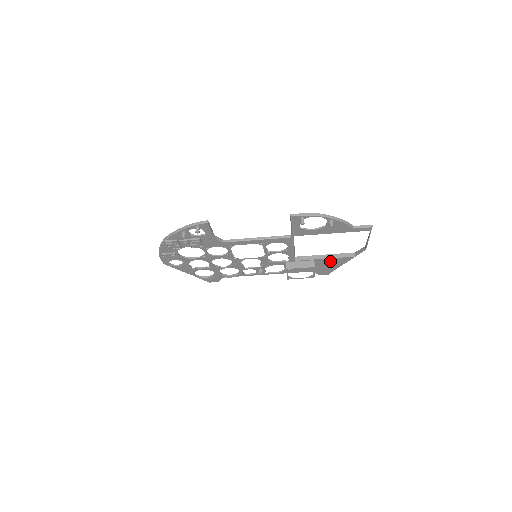
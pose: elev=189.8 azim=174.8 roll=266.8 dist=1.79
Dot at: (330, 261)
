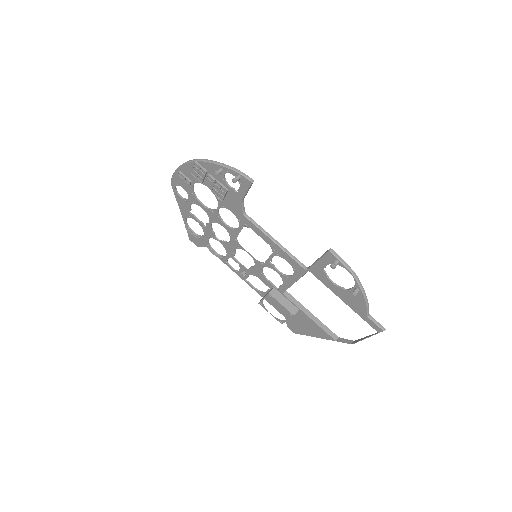
Dot at: (311, 324)
